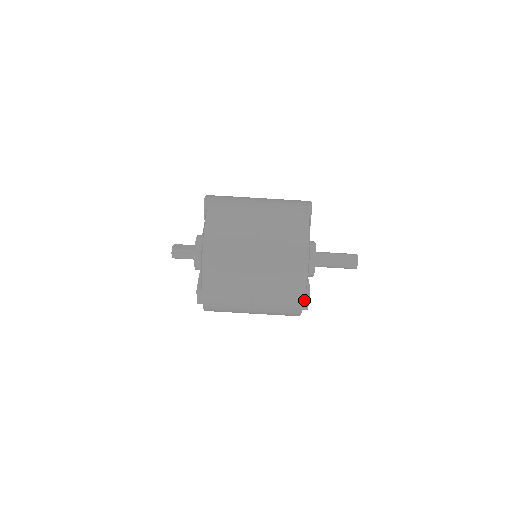
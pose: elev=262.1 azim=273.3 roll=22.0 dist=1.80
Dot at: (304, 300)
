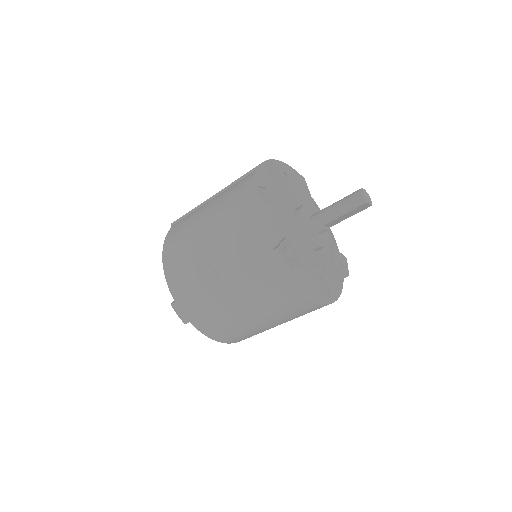
Dot at: occluded
